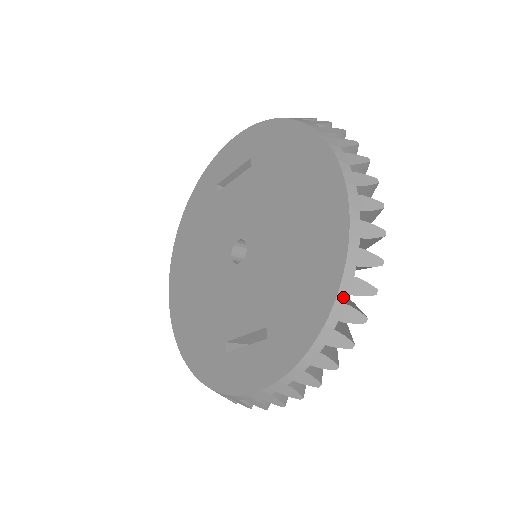
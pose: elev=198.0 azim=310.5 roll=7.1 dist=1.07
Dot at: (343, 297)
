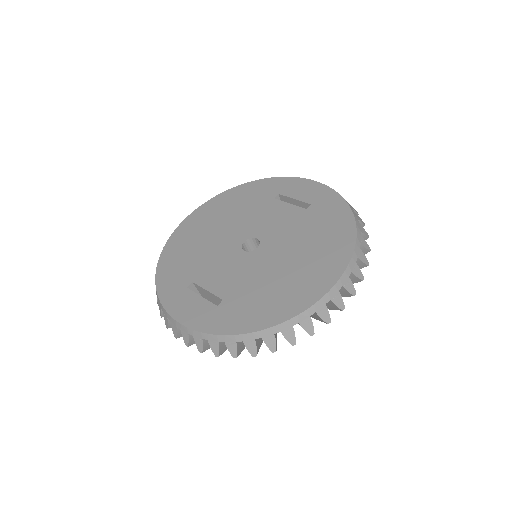
Dot at: (277, 330)
